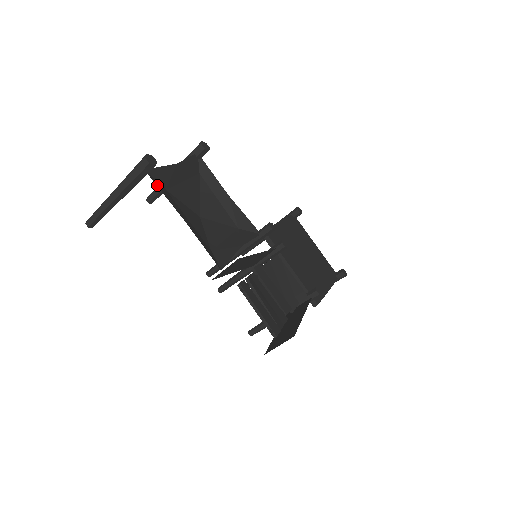
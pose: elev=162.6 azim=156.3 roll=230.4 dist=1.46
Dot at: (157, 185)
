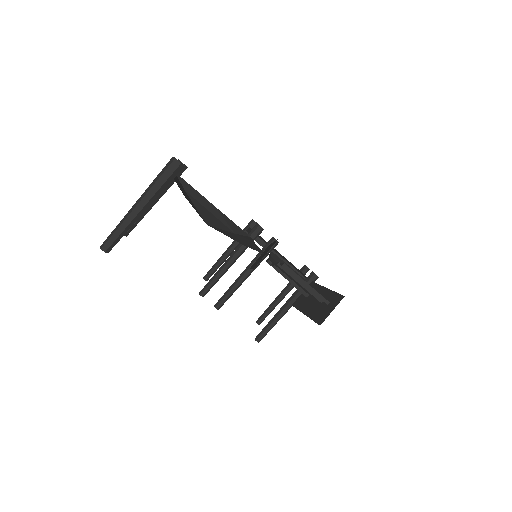
Dot at: occluded
